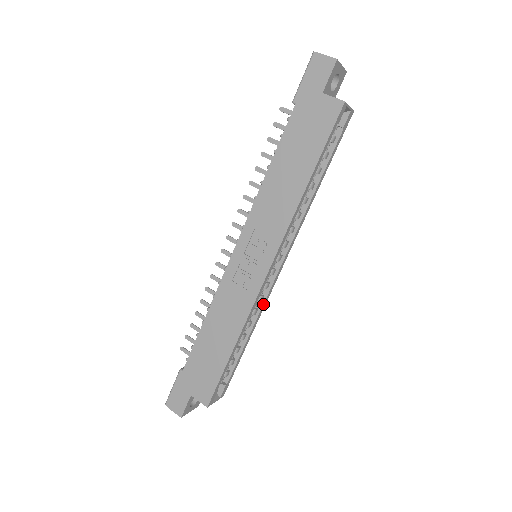
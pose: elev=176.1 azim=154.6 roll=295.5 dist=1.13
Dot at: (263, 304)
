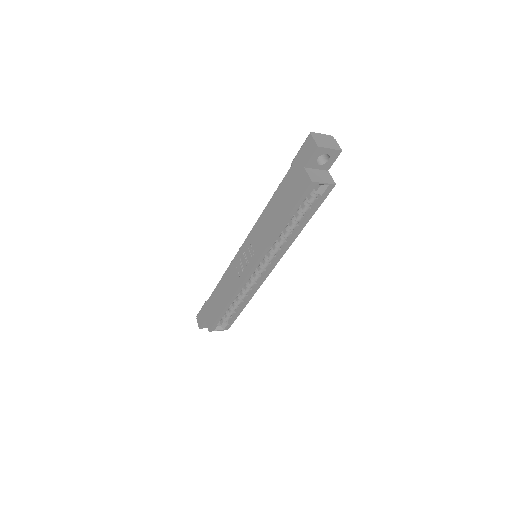
Dot at: (255, 288)
